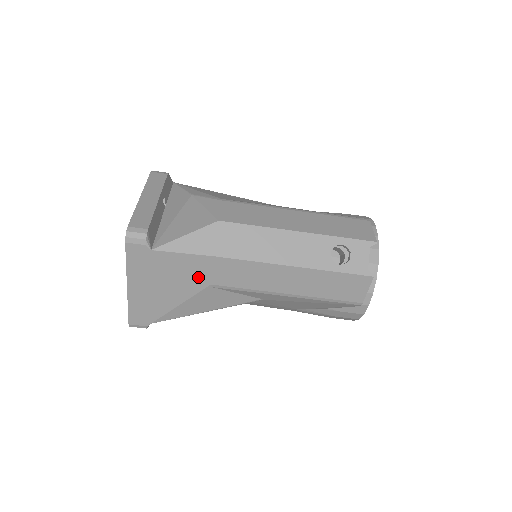
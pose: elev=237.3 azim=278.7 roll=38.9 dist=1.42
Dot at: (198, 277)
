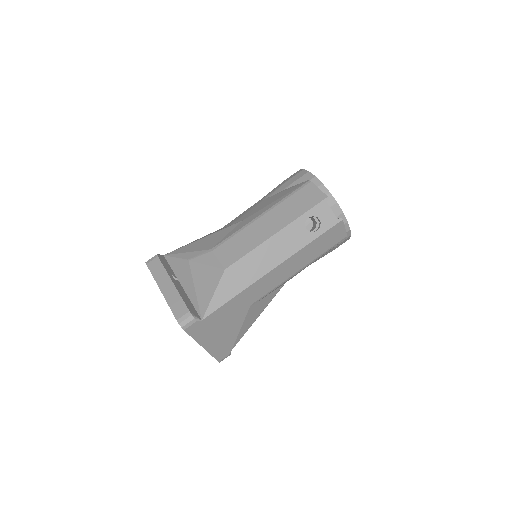
Dot at: (240, 308)
